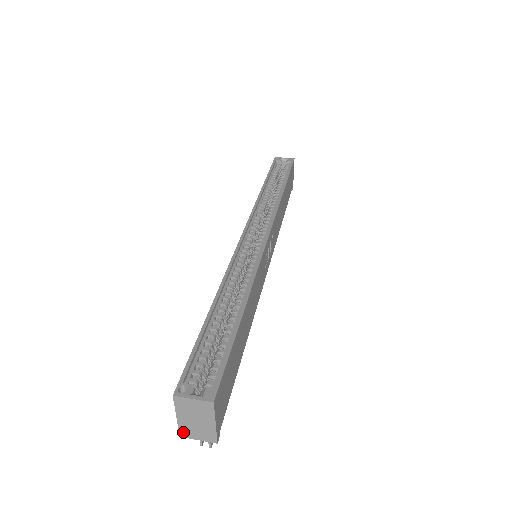
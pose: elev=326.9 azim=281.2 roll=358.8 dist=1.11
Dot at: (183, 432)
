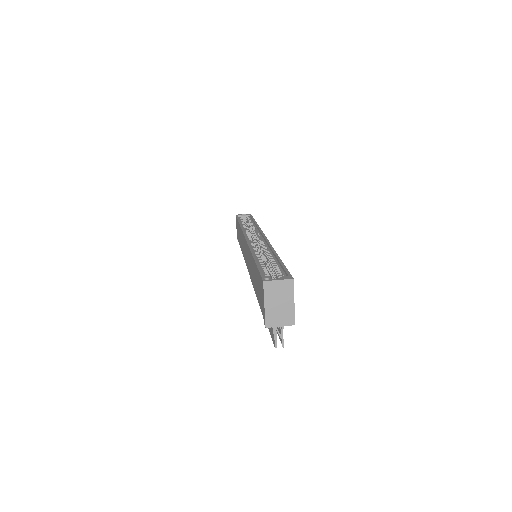
Dot at: (269, 321)
